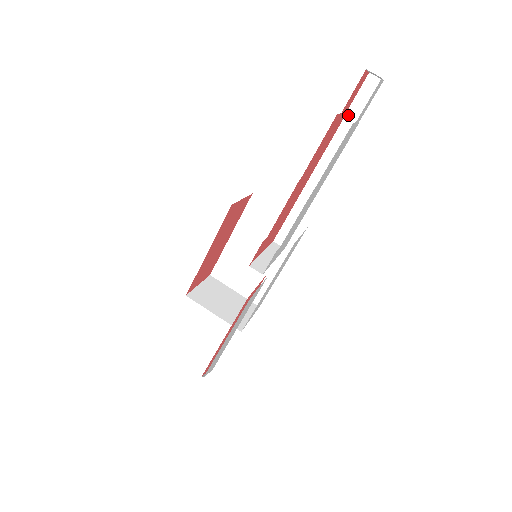
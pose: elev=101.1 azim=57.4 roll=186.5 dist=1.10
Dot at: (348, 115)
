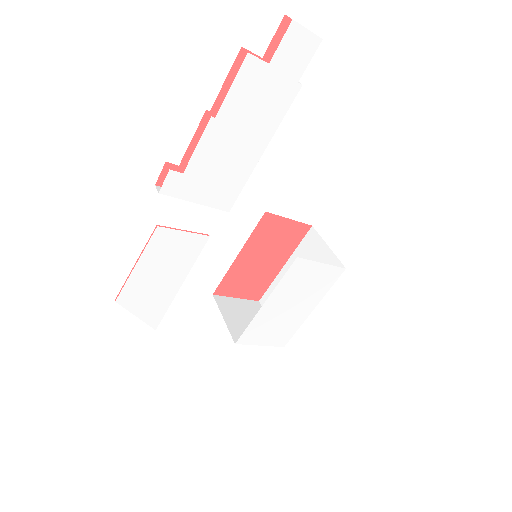
Dot at: occluded
